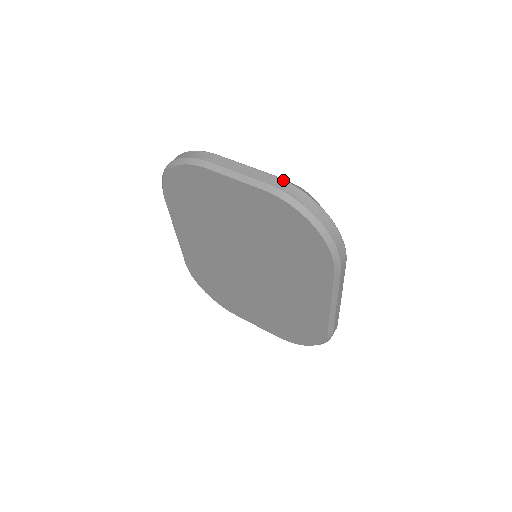
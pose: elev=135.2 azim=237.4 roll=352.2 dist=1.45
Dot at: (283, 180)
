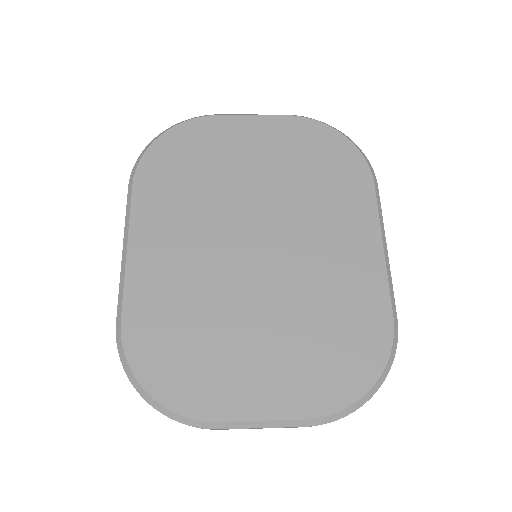
Dot at: occluded
